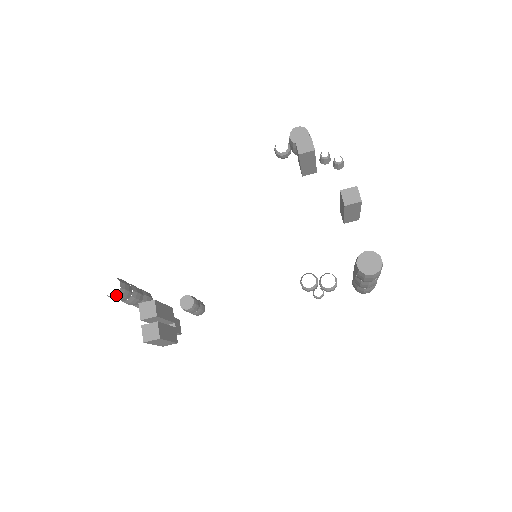
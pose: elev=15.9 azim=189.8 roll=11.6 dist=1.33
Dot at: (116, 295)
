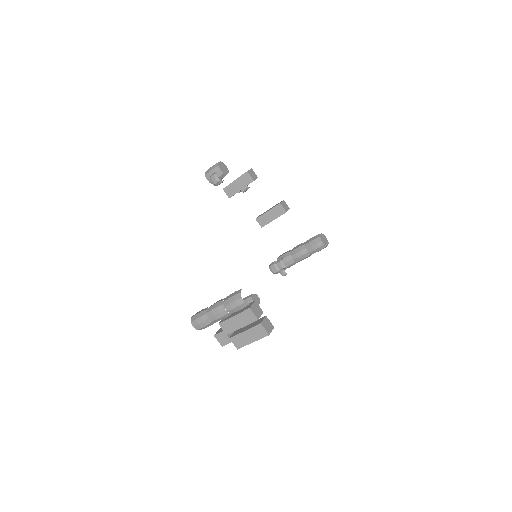
Dot at: occluded
